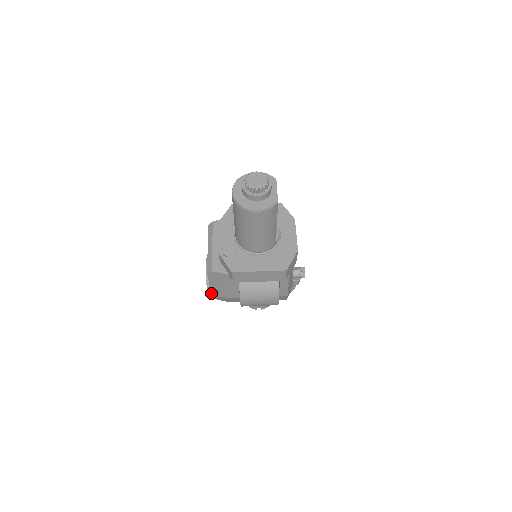
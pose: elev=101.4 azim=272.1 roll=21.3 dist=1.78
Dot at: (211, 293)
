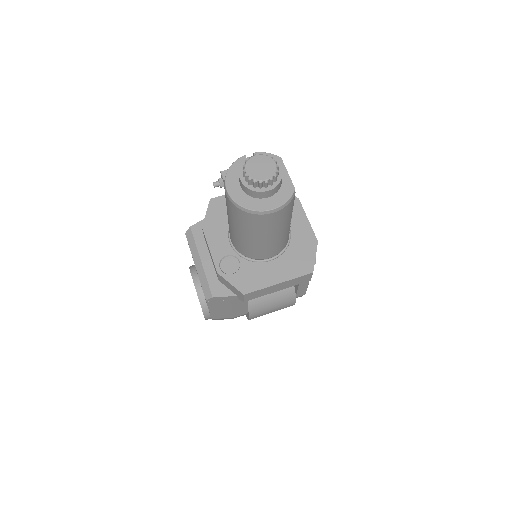
Dot at: (211, 317)
